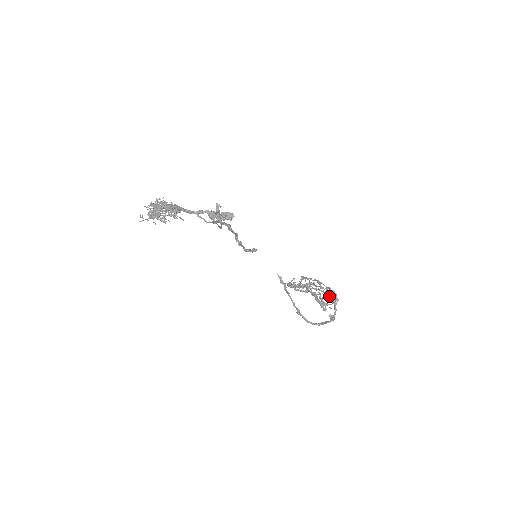
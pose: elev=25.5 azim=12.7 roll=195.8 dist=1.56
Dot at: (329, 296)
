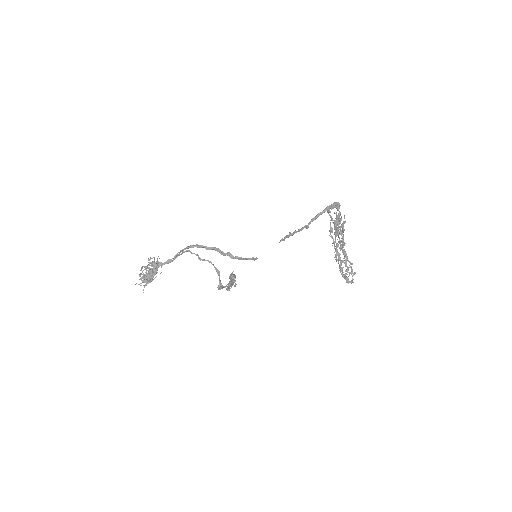
Dot at: occluded
